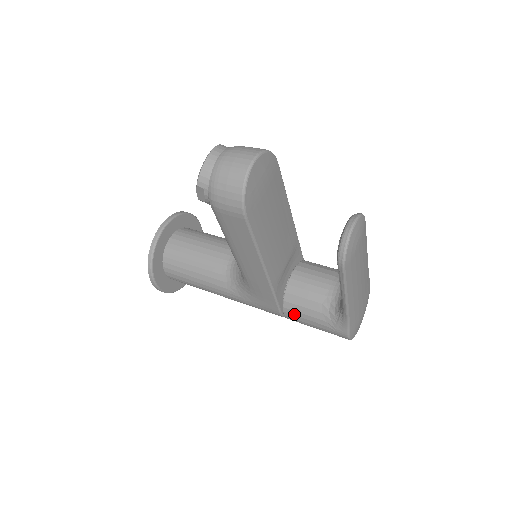
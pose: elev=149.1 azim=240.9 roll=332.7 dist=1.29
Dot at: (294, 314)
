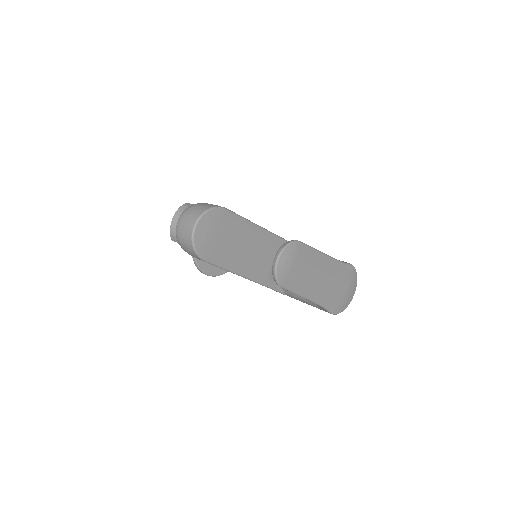
Dot at: (293, 297)
